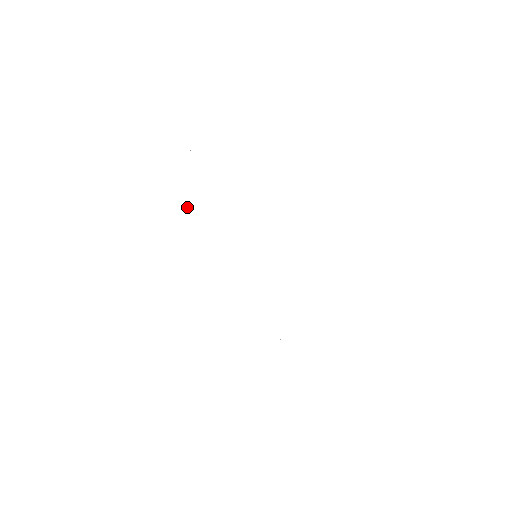
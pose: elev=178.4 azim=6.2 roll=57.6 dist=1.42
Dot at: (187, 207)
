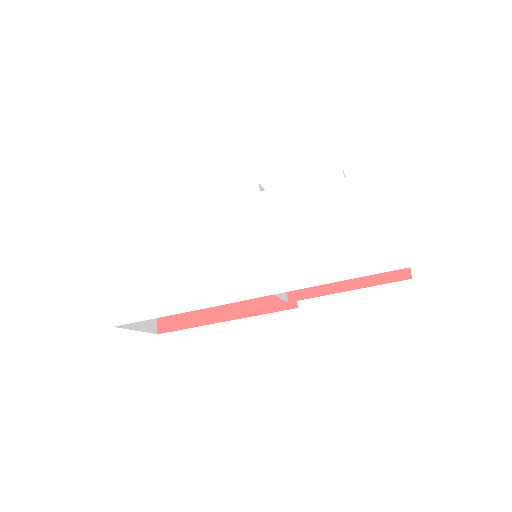
Dot at: (151, 292)
